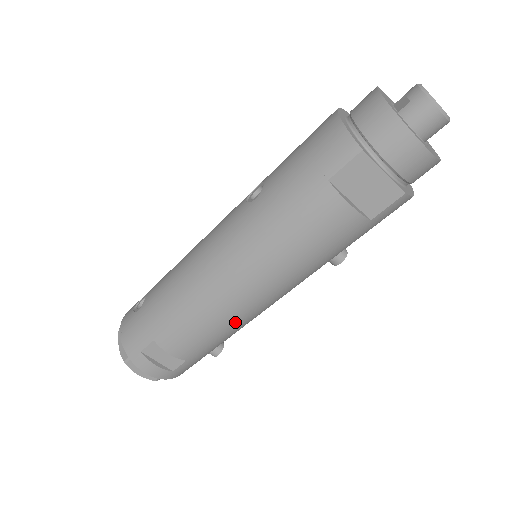
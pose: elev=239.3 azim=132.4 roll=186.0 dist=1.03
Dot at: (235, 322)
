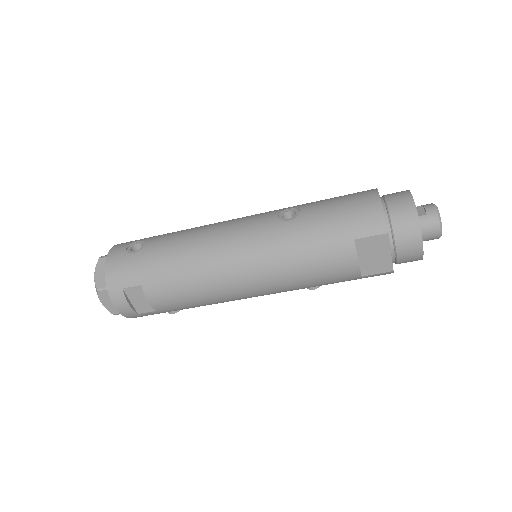
Dot at: (219, 300)
